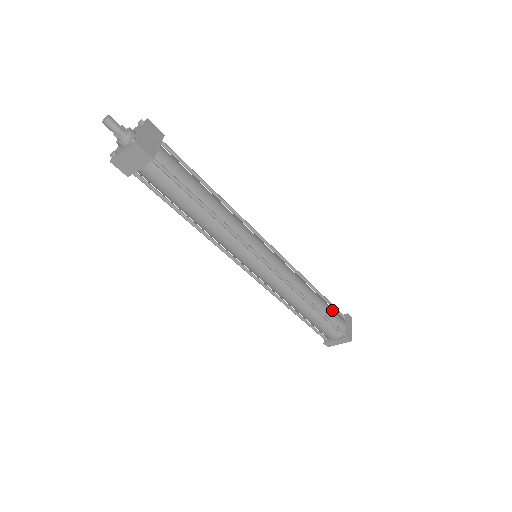
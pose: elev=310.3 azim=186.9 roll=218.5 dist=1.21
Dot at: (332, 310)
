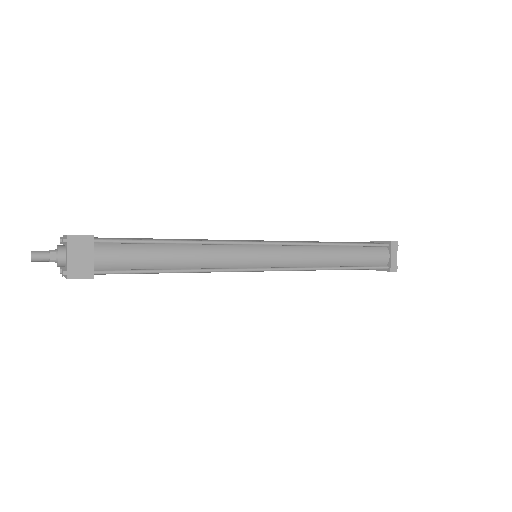
Dot at: occluded
